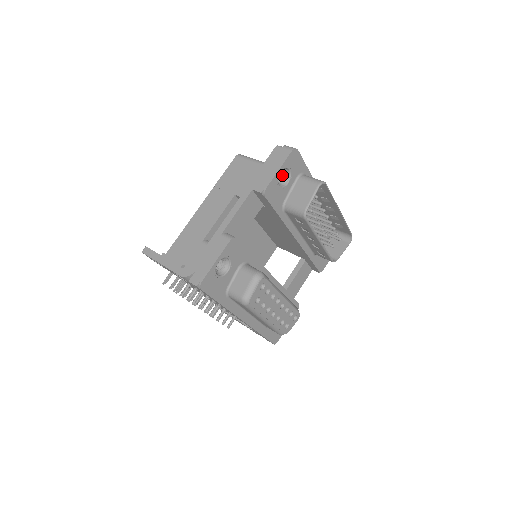
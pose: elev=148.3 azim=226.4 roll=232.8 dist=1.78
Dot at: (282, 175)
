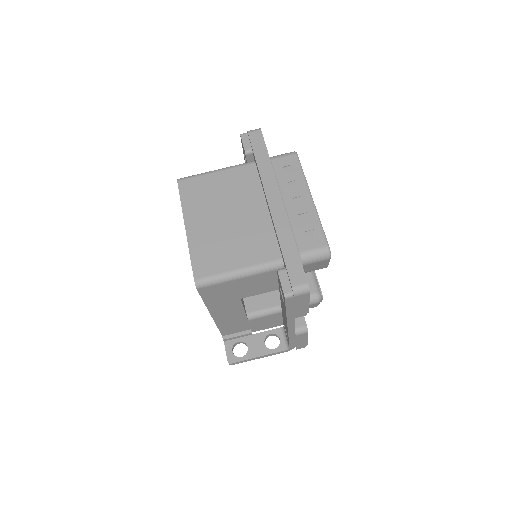
Dot at: occluded
